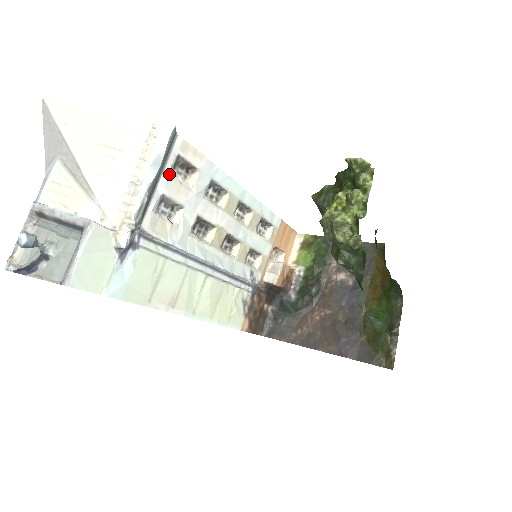
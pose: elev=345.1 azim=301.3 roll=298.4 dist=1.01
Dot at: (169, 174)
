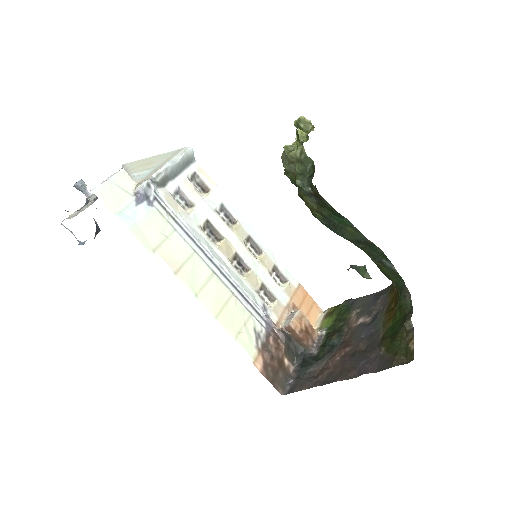
Dot at: (186, 178)
